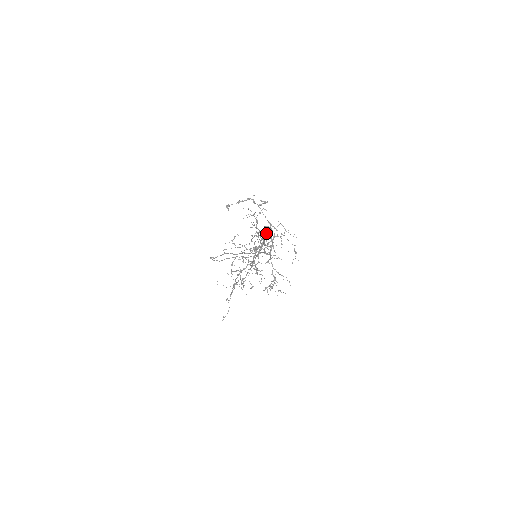
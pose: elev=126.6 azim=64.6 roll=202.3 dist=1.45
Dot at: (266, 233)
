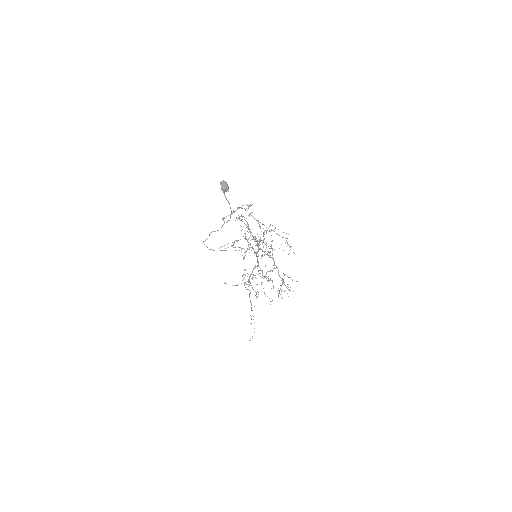
Dot at: (222, 186)
